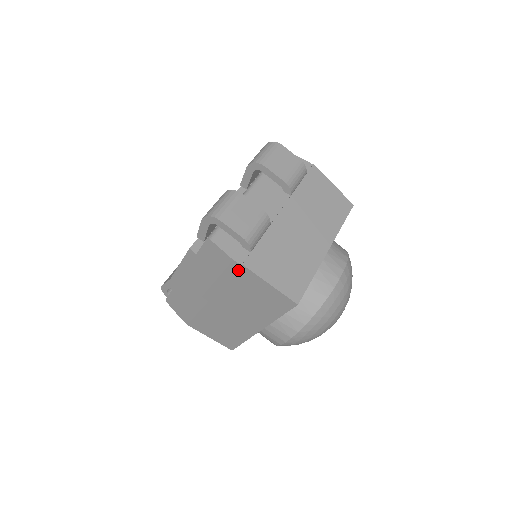
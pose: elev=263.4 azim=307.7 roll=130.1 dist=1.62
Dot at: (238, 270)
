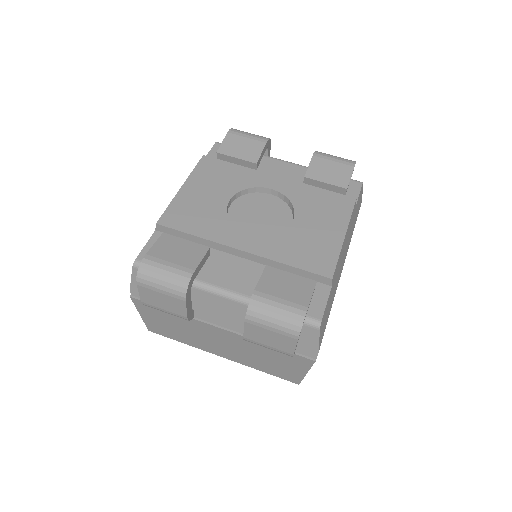
Dot at: occluded
